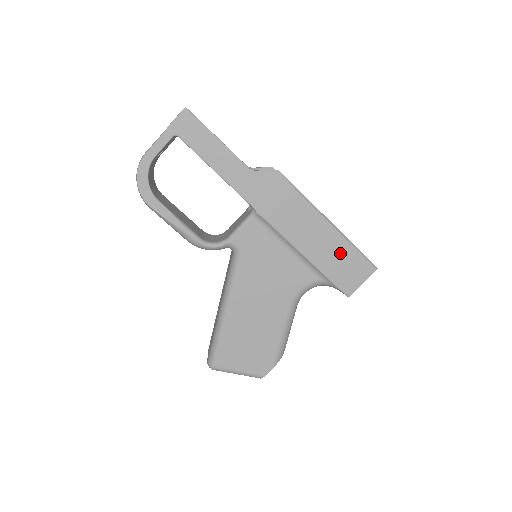
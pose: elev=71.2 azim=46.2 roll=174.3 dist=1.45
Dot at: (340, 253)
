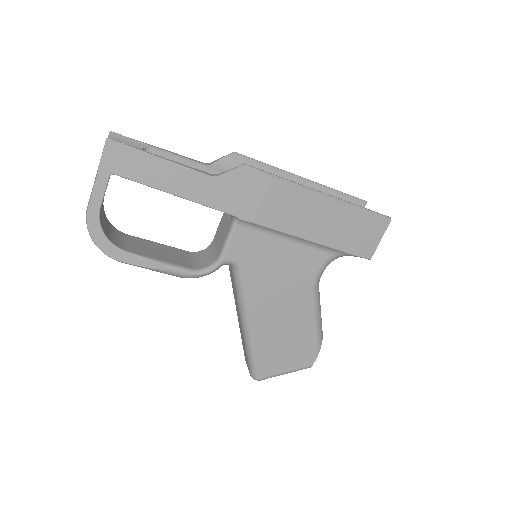
Dot at: (346, 221)
